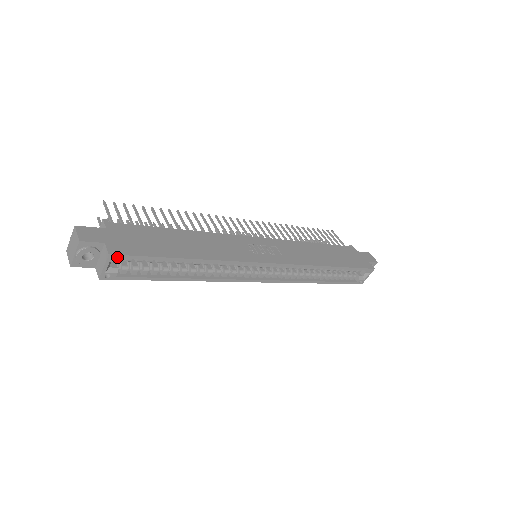
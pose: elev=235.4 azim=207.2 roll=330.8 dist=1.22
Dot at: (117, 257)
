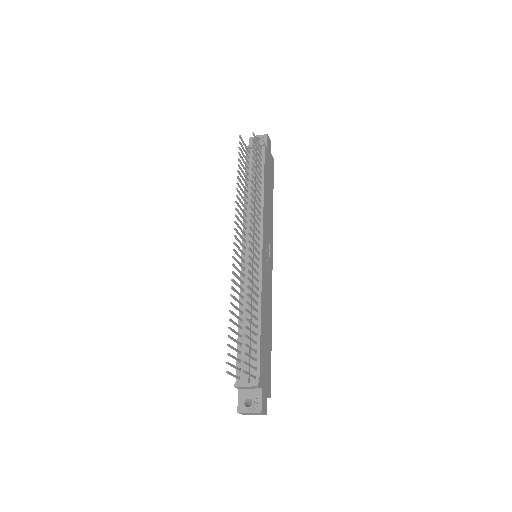
Dot at: (269, 391)
